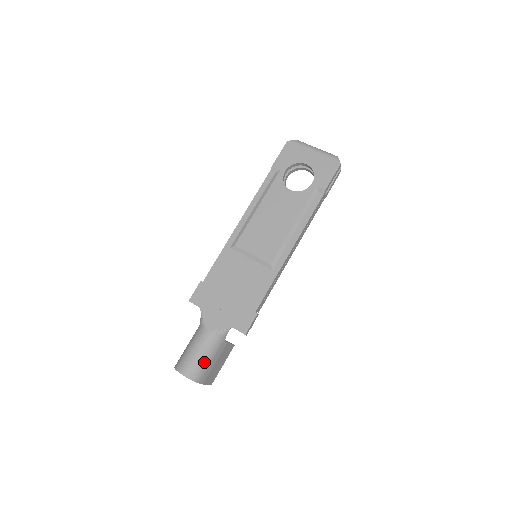
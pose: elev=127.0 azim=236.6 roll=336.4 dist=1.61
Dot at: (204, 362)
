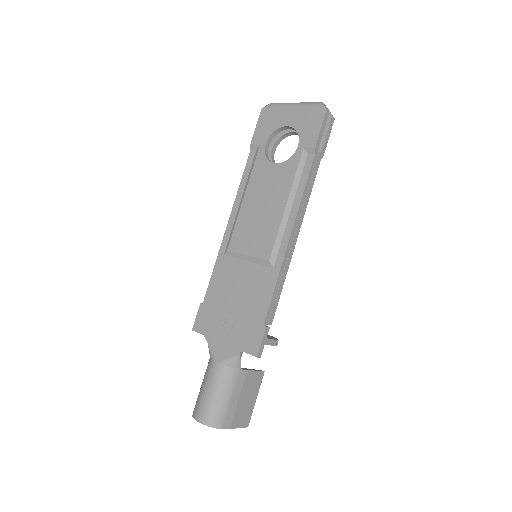
Dot at: (220, 401)
